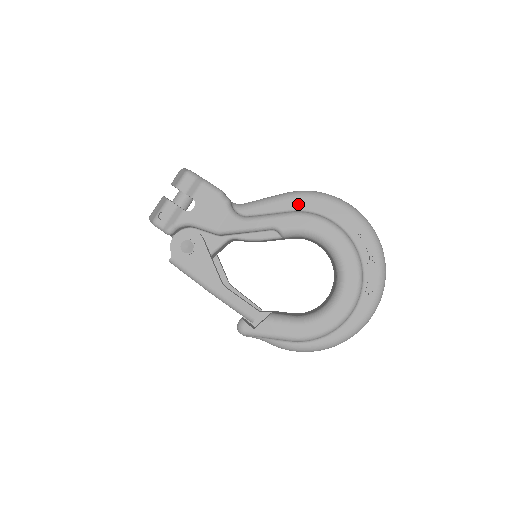
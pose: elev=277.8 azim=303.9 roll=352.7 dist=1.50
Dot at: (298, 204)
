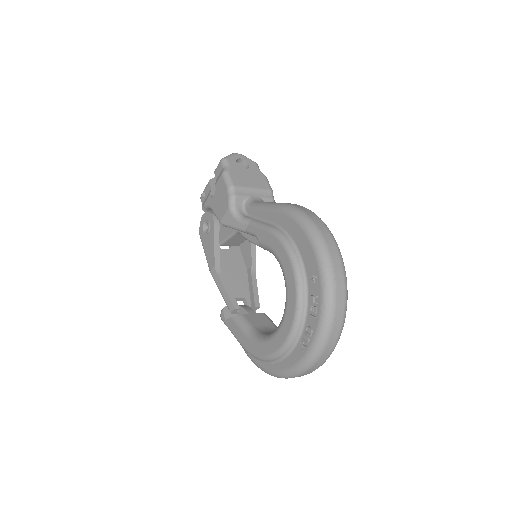
Dot at: (280, 220)
